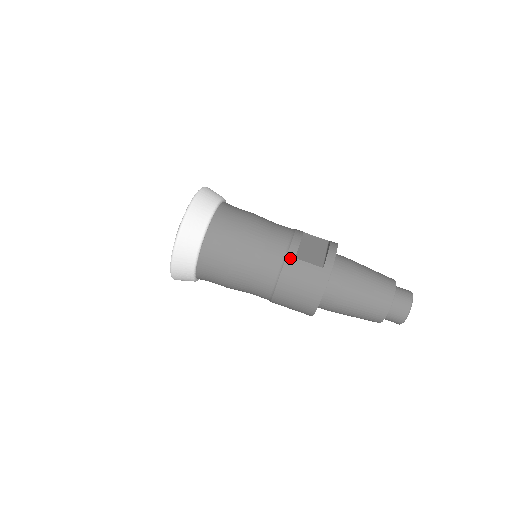
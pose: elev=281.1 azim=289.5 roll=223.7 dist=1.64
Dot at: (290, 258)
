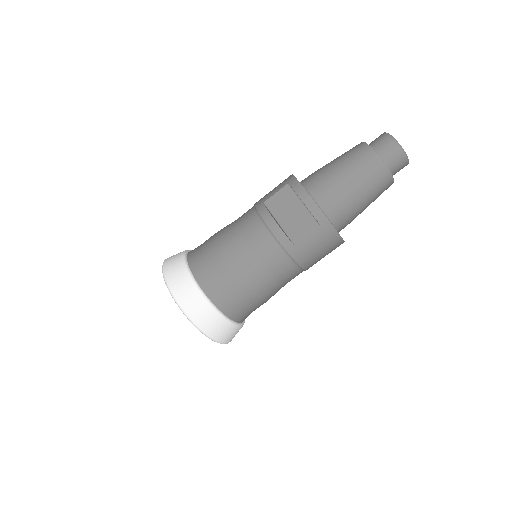
Dot at: (292, 251)
